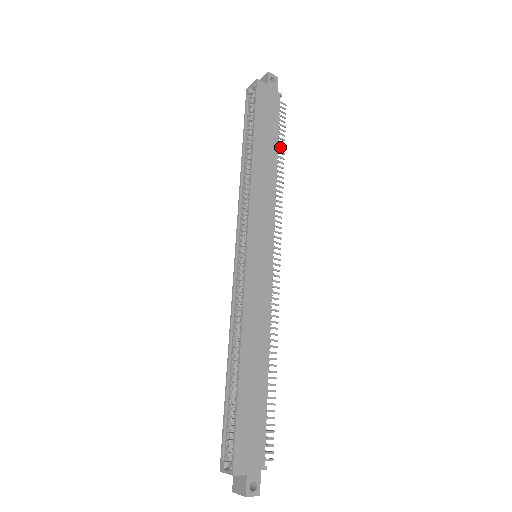
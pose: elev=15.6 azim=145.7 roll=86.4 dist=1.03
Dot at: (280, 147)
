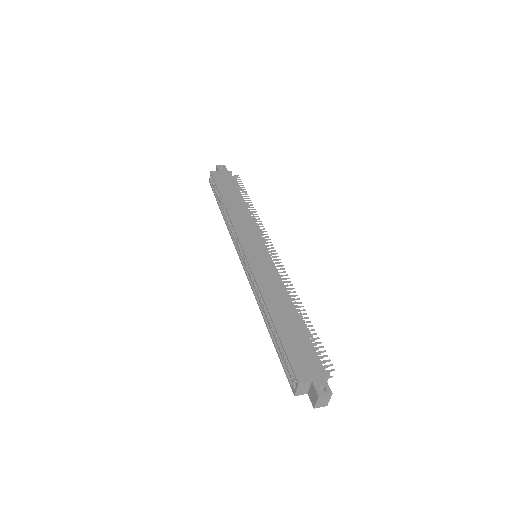
Dot at: (244, 196)
